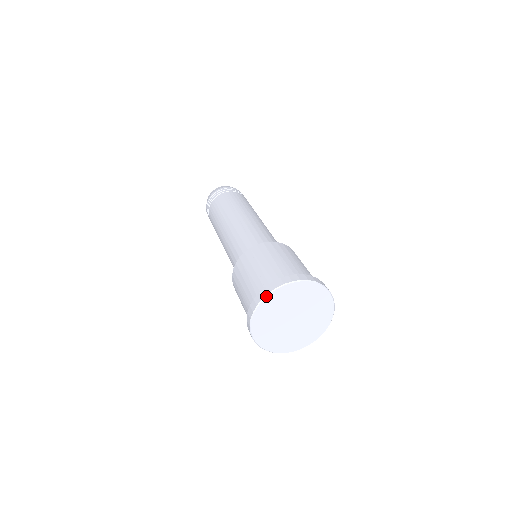
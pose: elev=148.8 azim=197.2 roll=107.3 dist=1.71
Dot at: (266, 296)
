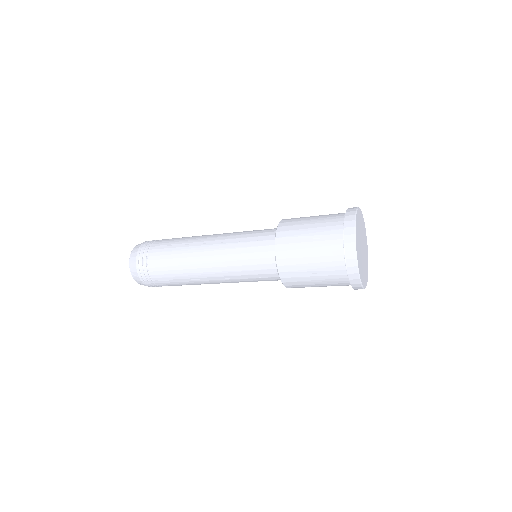
Dot at: (355, 238)
